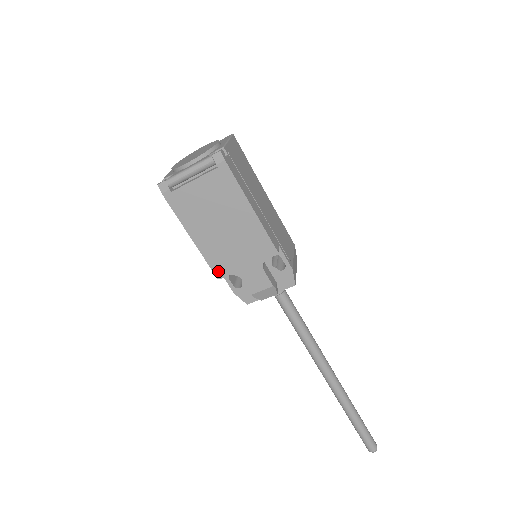
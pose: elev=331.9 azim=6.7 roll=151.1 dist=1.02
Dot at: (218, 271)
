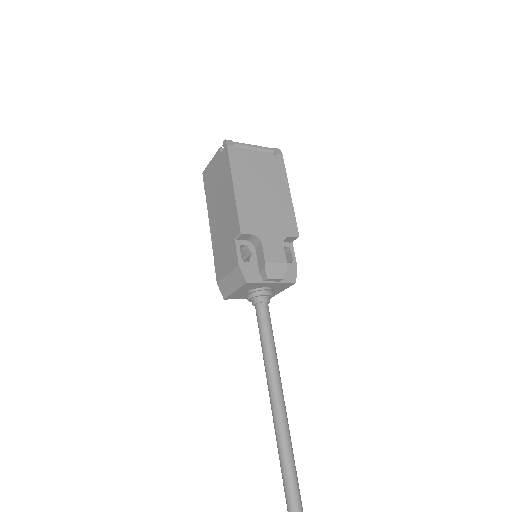
Dot at: (244, 226)
